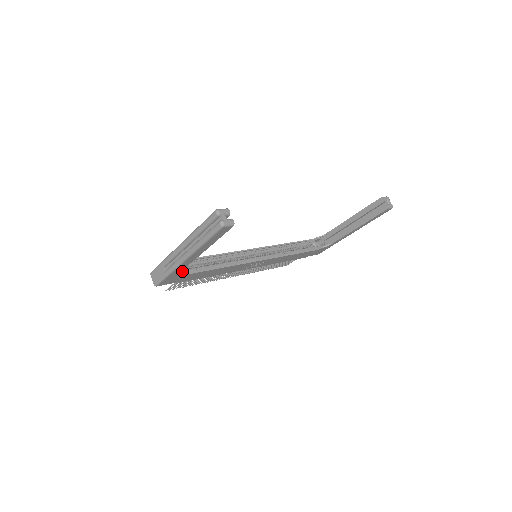
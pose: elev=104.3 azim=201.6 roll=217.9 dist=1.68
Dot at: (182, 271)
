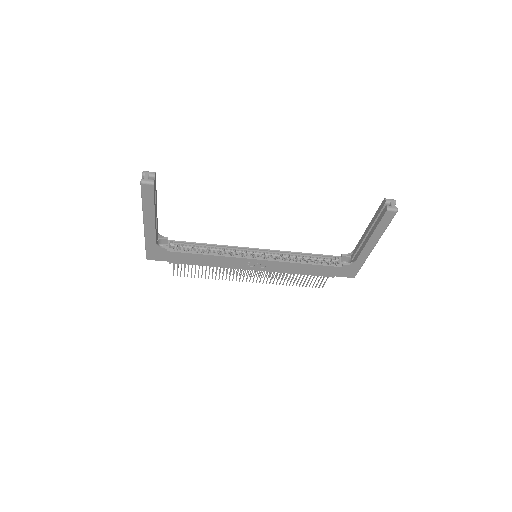
Dot at: (163, 246)
